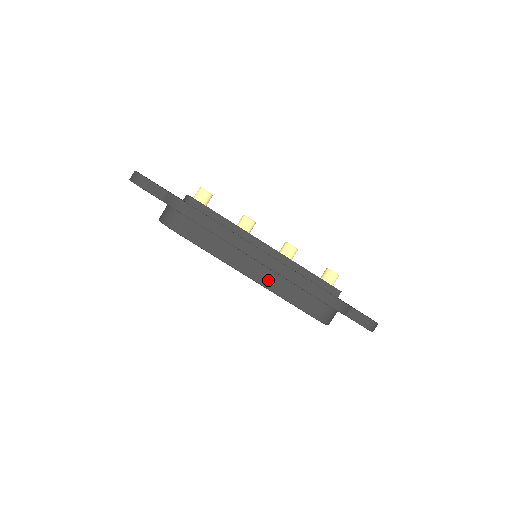
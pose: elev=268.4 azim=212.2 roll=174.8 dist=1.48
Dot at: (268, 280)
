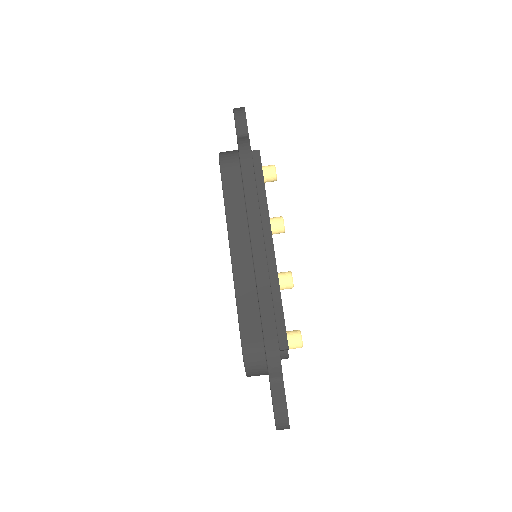
Dot at: (242, 273)
